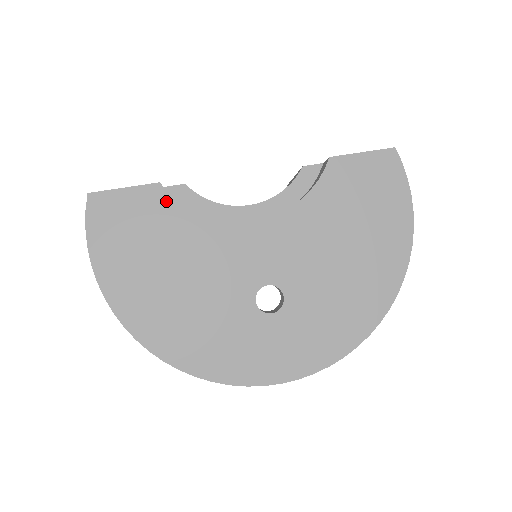
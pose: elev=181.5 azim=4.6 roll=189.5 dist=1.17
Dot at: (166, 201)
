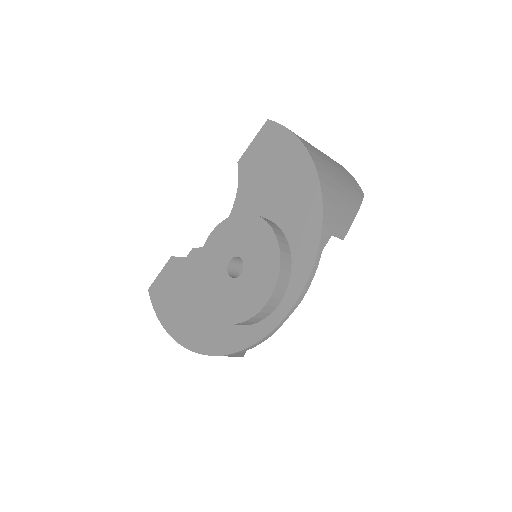
Dot at: (178, 262)
